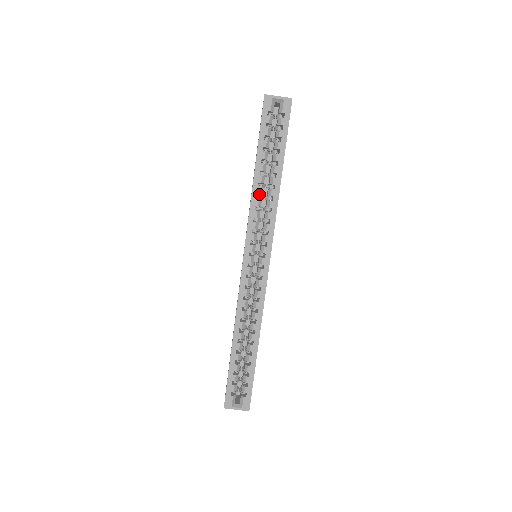
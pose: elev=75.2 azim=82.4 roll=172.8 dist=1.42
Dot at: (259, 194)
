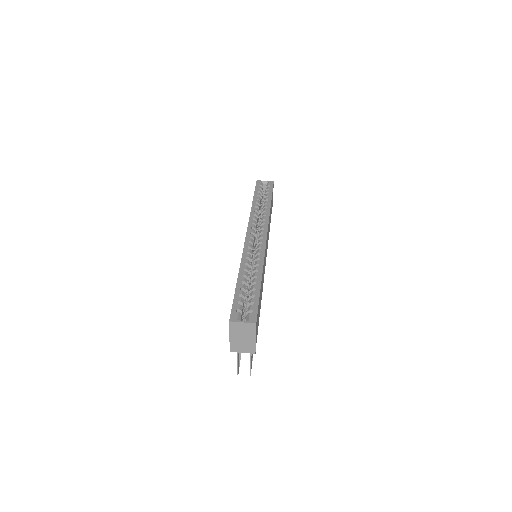
Dot at: (256, 210)
